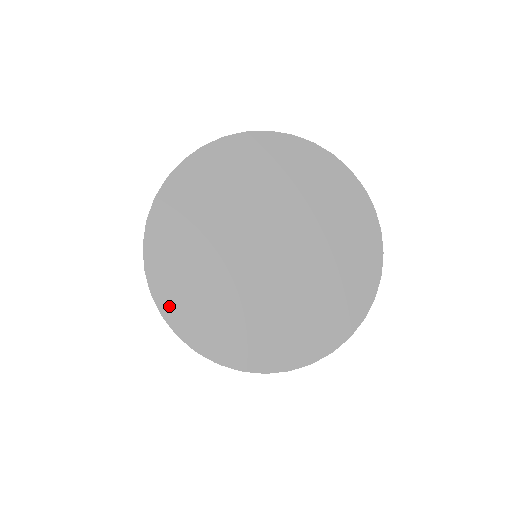
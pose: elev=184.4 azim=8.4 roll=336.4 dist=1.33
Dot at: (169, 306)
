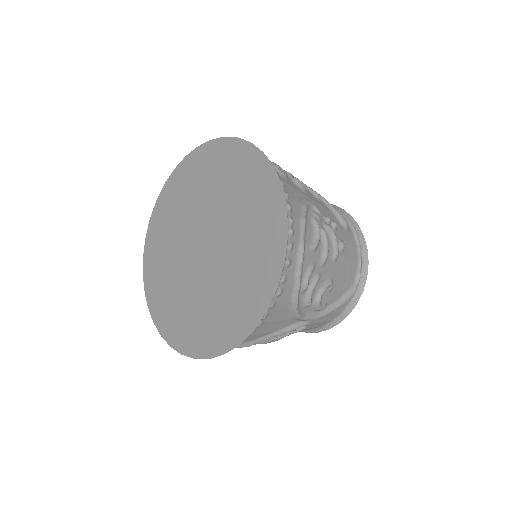
Dot at: (162, 325)
